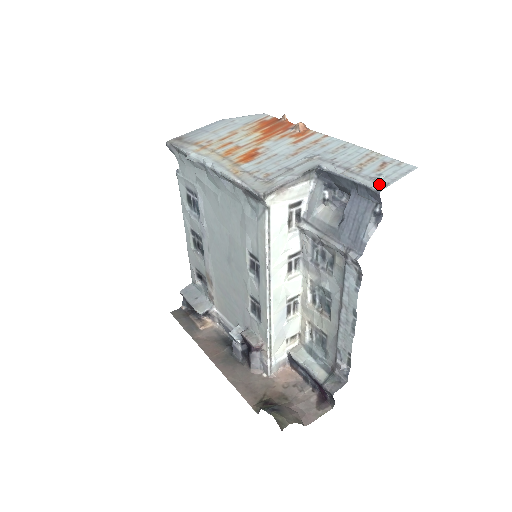
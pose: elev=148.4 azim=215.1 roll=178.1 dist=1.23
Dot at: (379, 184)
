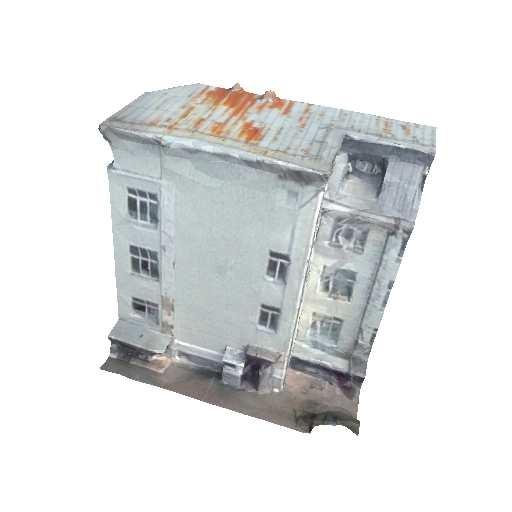
Dot at: (426, 146)
